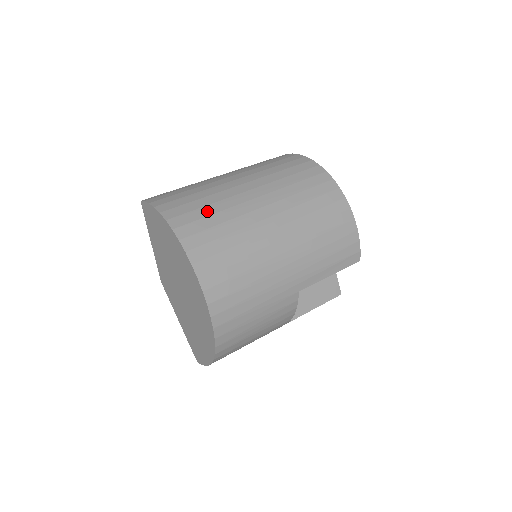
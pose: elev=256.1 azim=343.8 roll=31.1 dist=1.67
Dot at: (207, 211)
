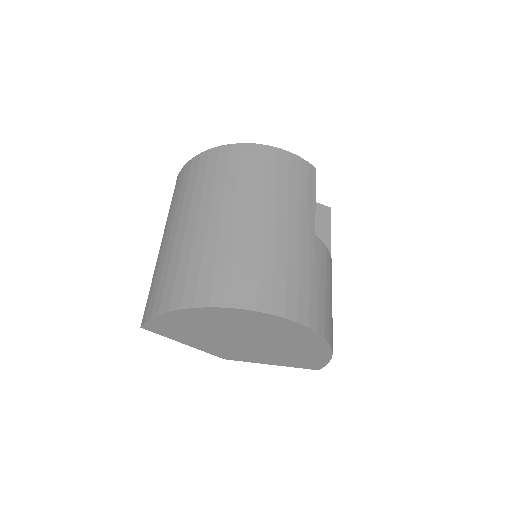
Dot at: (194, 267)
